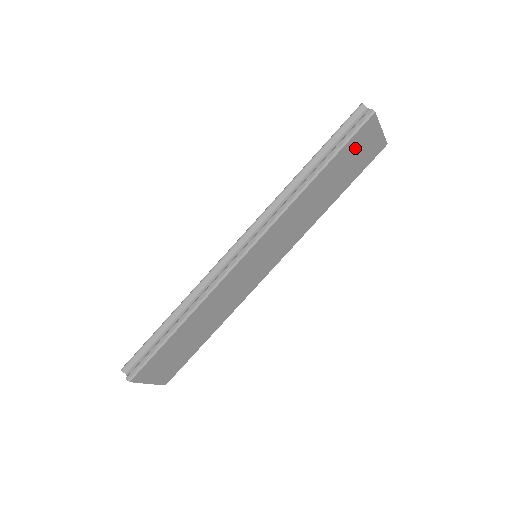
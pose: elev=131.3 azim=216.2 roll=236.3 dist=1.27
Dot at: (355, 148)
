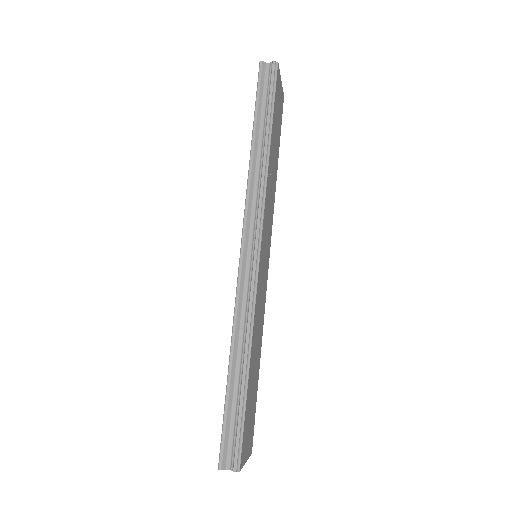
Dot at: (277, 105)
